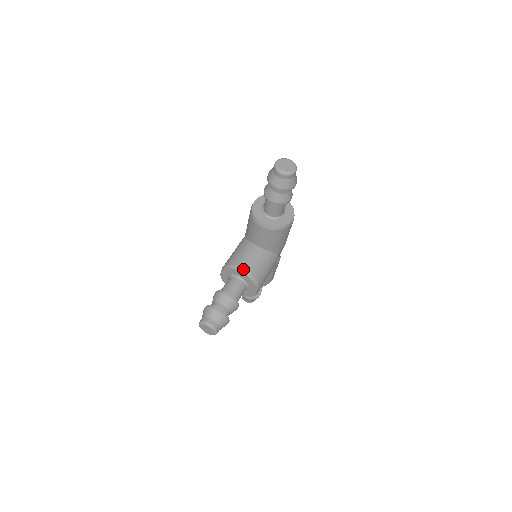
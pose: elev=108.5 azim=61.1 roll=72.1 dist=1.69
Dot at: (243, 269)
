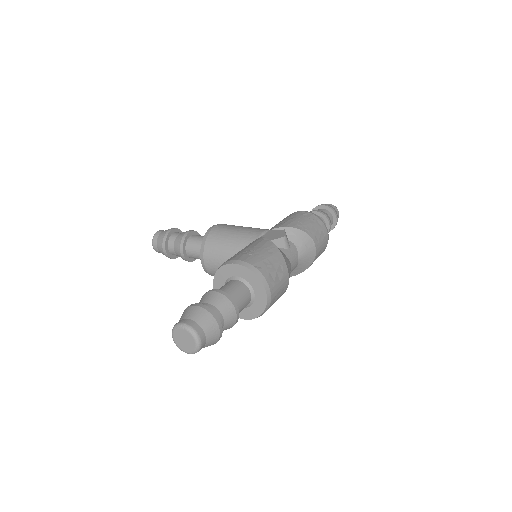
Dot at: (203, 261)
